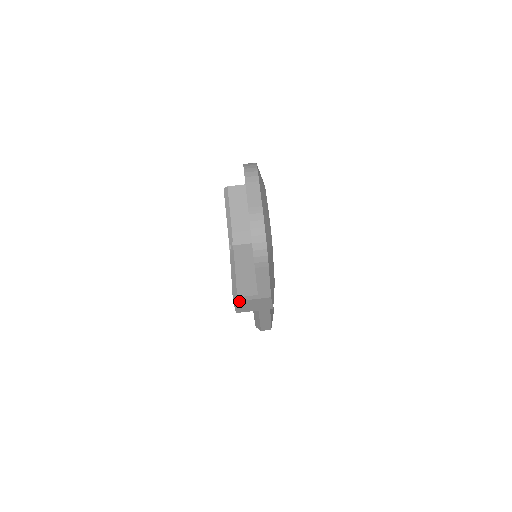
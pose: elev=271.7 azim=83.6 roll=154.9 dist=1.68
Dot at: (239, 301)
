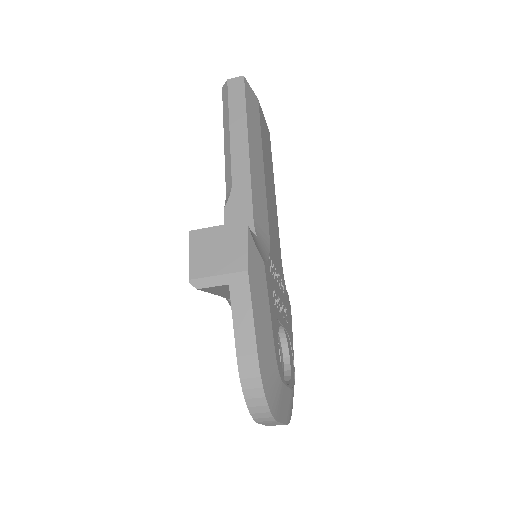
Dot at: occluded
